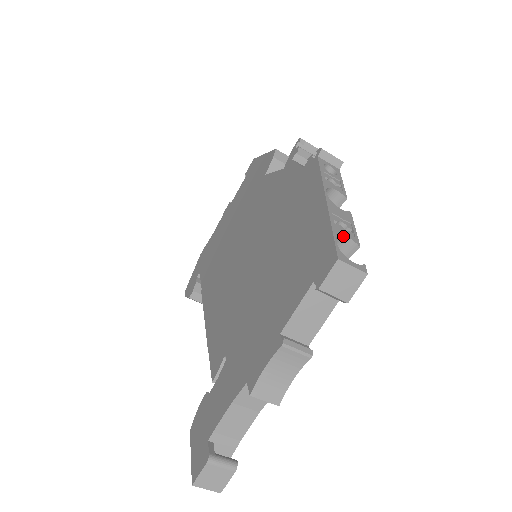
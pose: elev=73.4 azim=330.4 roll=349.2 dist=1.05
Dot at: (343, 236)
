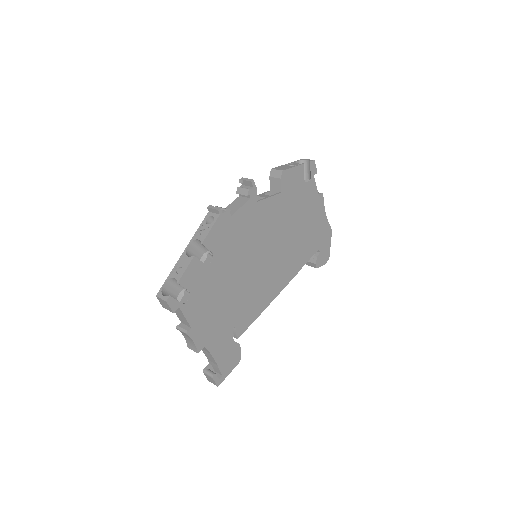
Dot at: (173, 278)
